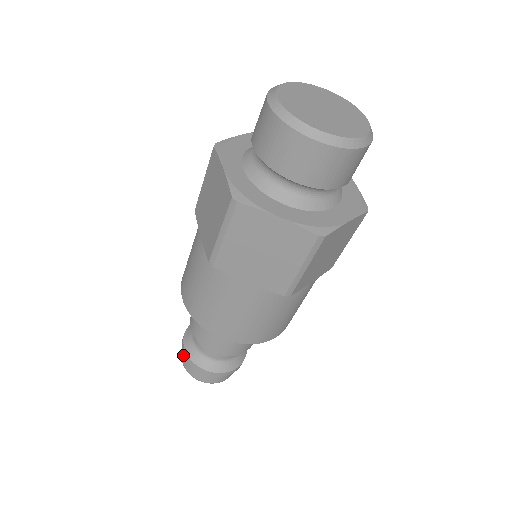
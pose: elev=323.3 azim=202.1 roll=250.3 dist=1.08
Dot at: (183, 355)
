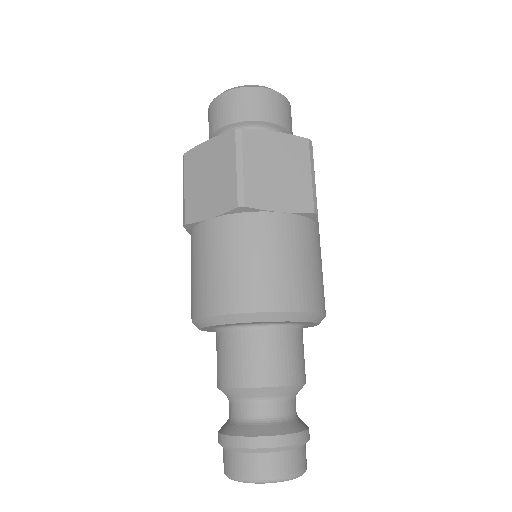
Dot at: occluded
